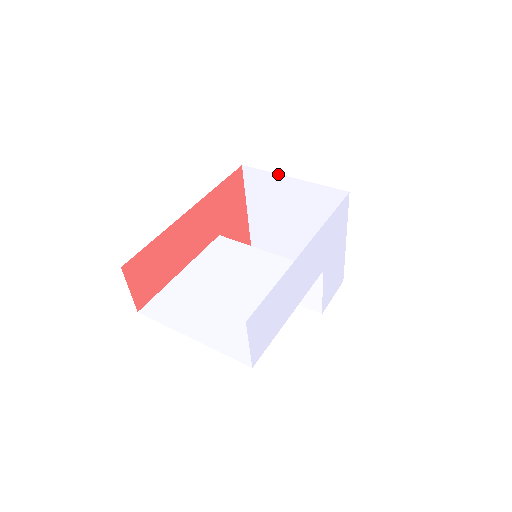
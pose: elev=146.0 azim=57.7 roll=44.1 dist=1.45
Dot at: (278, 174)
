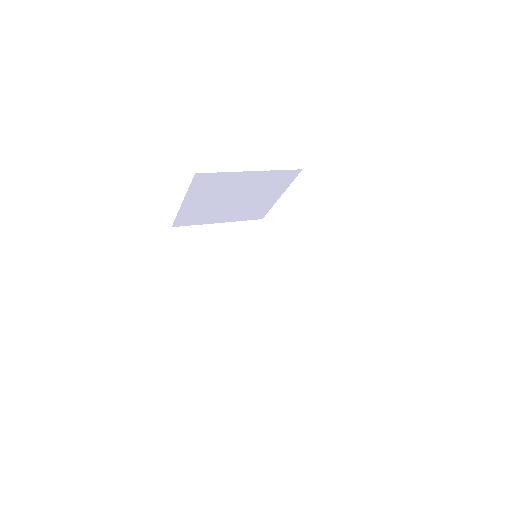
Dot at: (237, 172)
